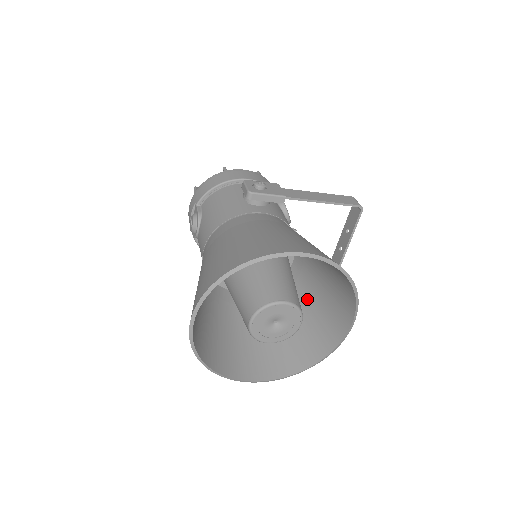
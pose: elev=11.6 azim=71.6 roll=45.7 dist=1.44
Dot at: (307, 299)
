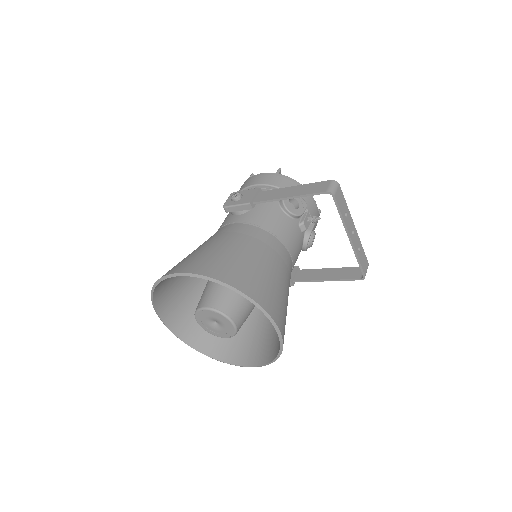
Dot at: occluded
